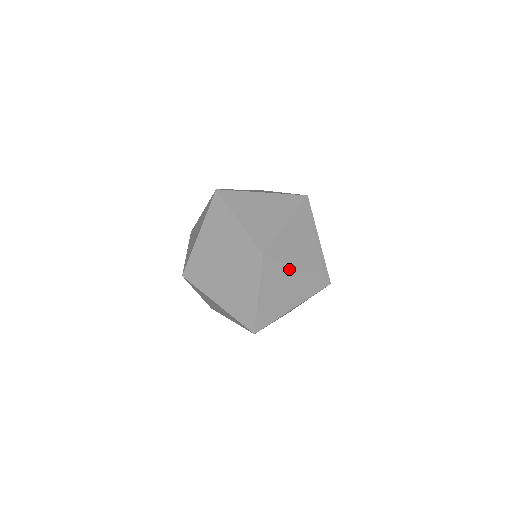
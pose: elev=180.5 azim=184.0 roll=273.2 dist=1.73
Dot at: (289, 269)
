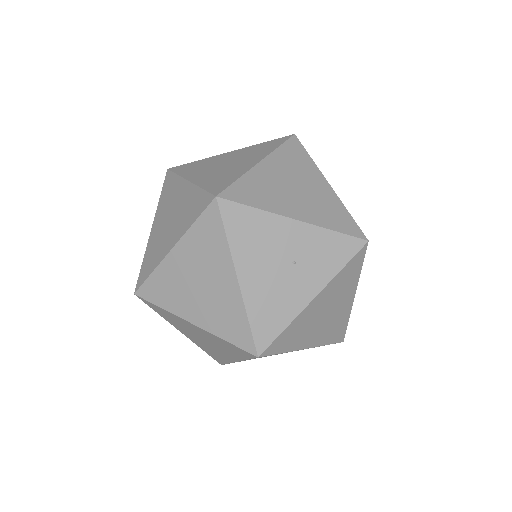
Dot at: occluded
